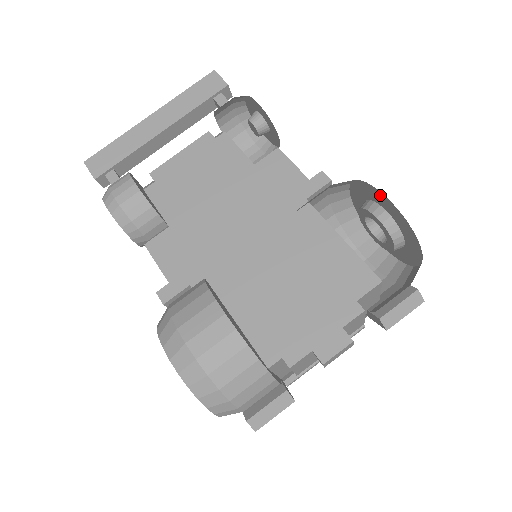
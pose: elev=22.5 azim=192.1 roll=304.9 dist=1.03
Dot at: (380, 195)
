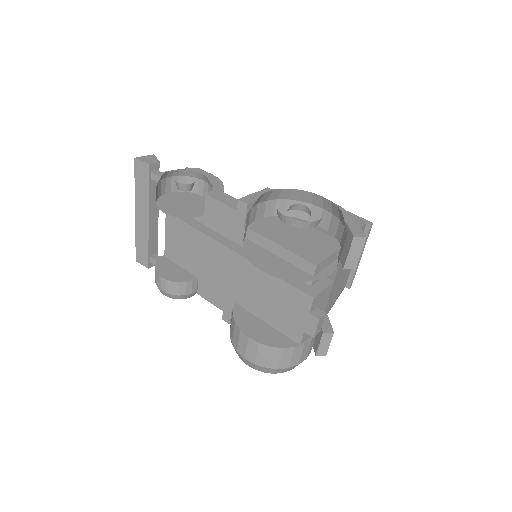
Dot at: occluded
